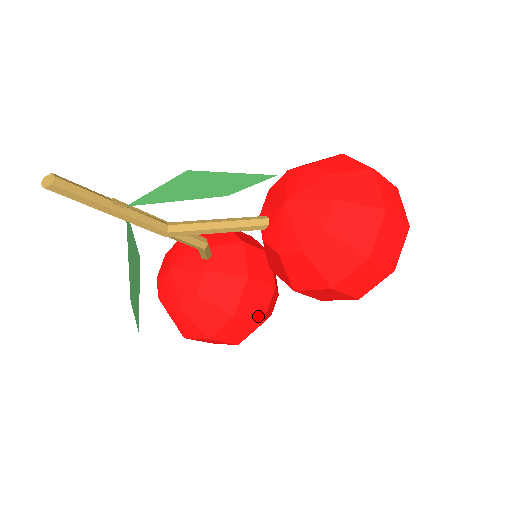
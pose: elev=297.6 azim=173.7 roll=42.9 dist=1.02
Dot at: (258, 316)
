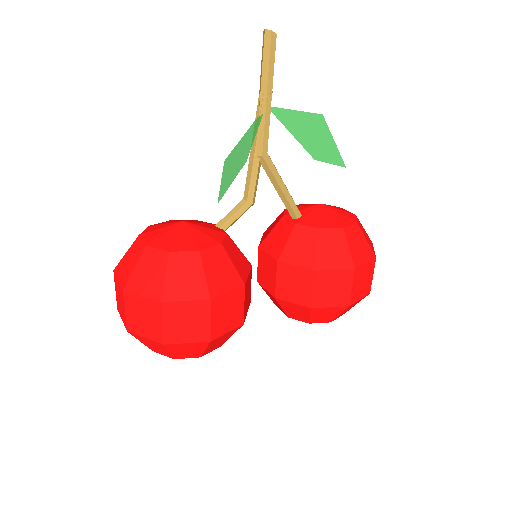
Dot at: (245, 312)
